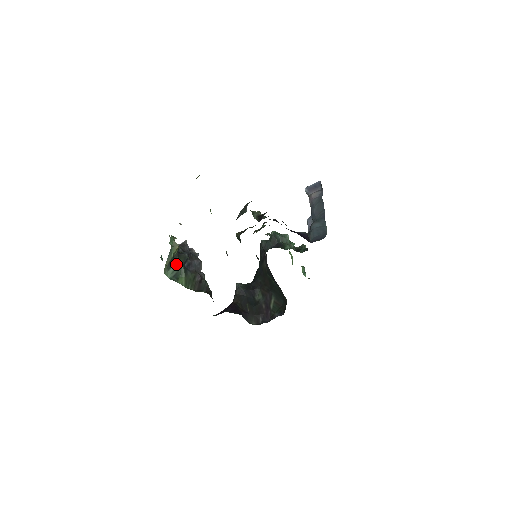
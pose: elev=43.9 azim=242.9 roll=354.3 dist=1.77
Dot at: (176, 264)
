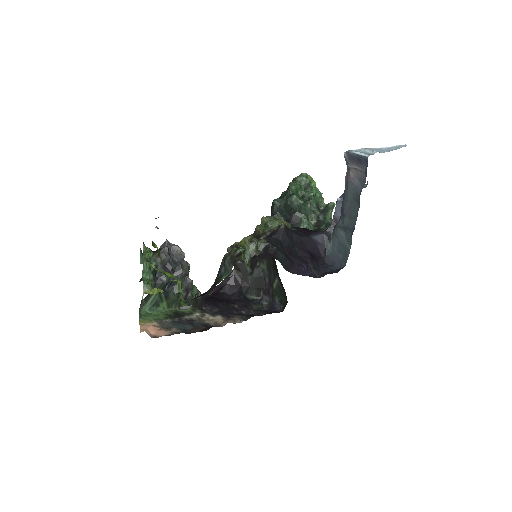
Dot at: (154, 295)
